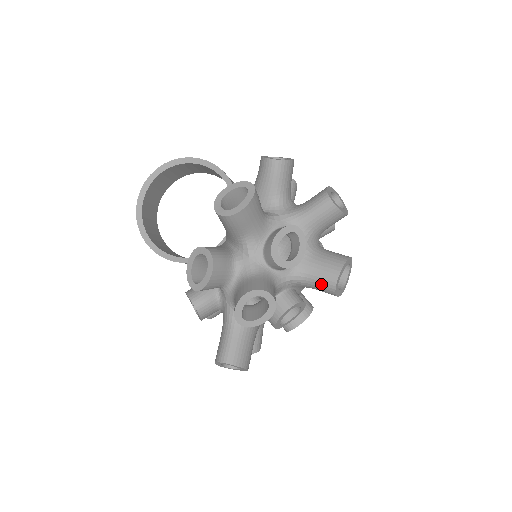
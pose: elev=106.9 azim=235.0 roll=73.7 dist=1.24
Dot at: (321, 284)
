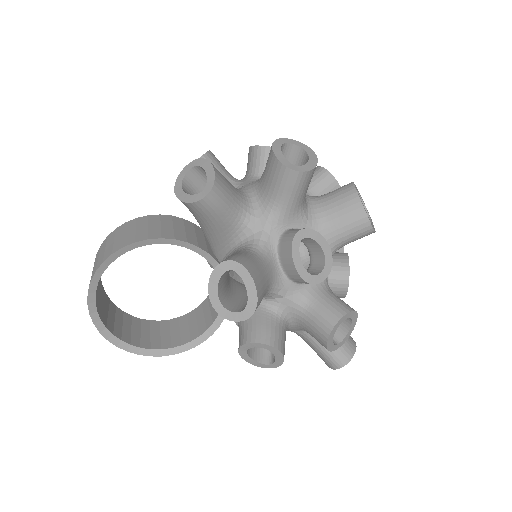
Dot at: (357, 239)
